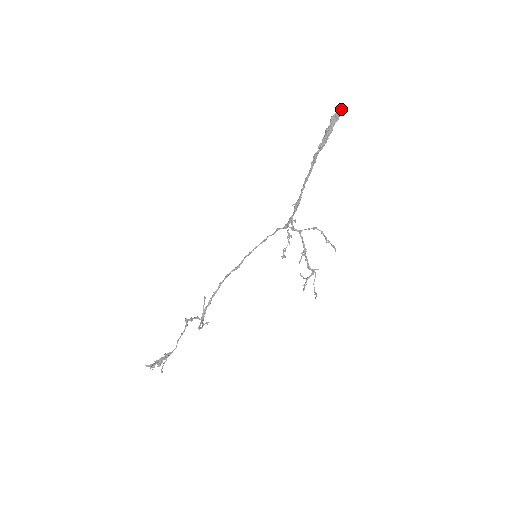
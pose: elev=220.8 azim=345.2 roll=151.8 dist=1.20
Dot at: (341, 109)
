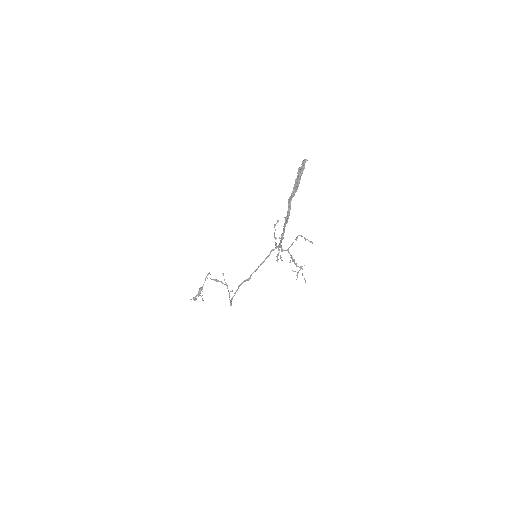
Dot at: (305, 161)
